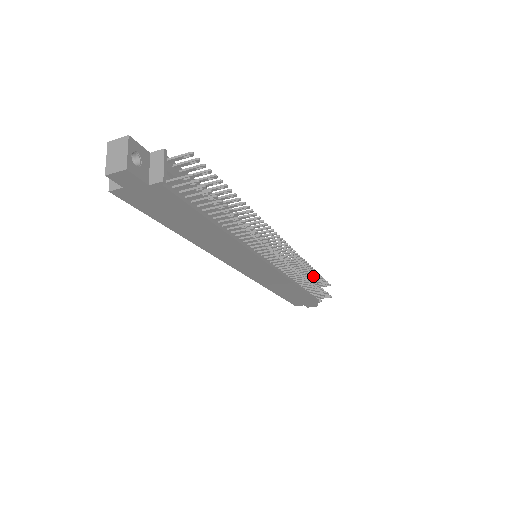
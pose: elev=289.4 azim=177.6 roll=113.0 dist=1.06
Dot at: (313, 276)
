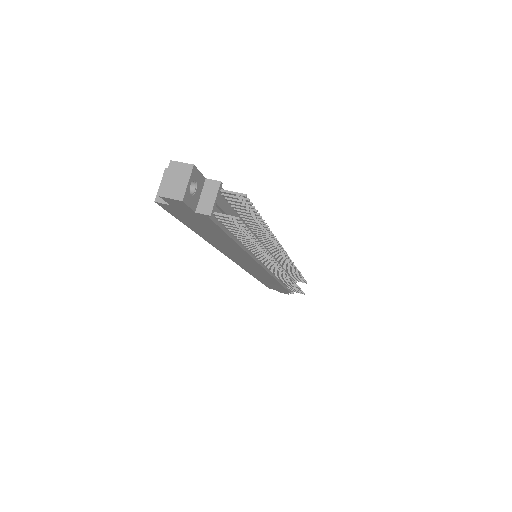
Dot at: occluded
